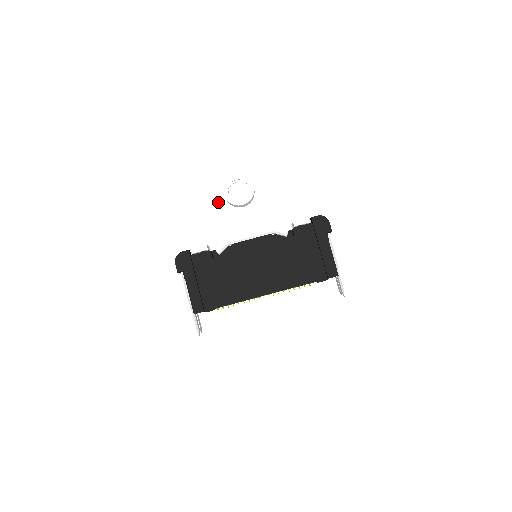
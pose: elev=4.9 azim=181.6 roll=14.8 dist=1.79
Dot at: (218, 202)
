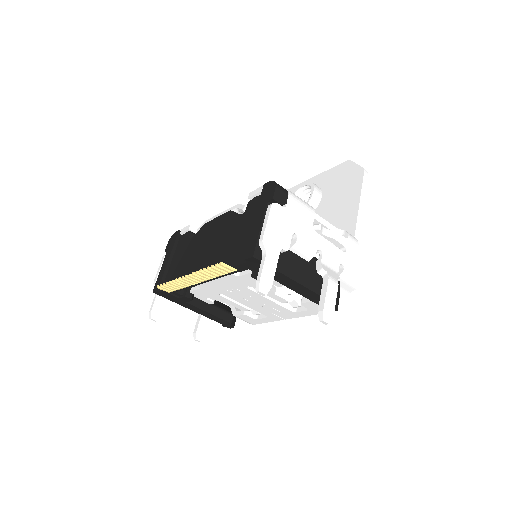
Dot at: occluded
